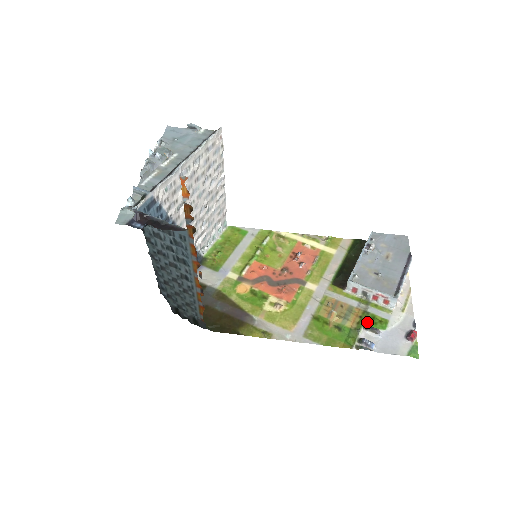
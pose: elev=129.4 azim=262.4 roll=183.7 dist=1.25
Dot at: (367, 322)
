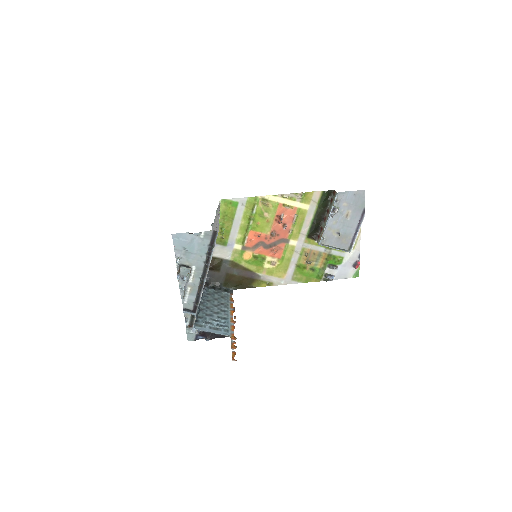
Dot at: (330, 262)
